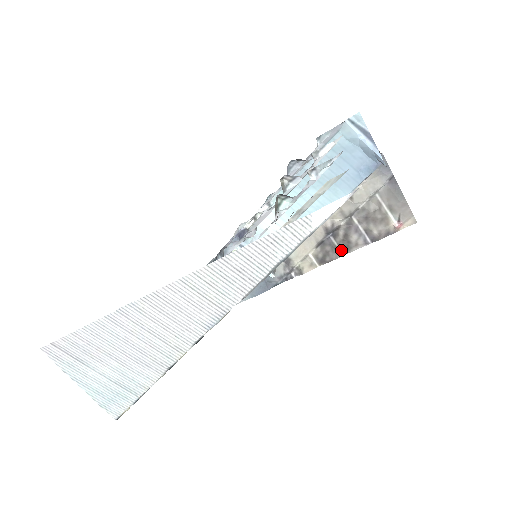
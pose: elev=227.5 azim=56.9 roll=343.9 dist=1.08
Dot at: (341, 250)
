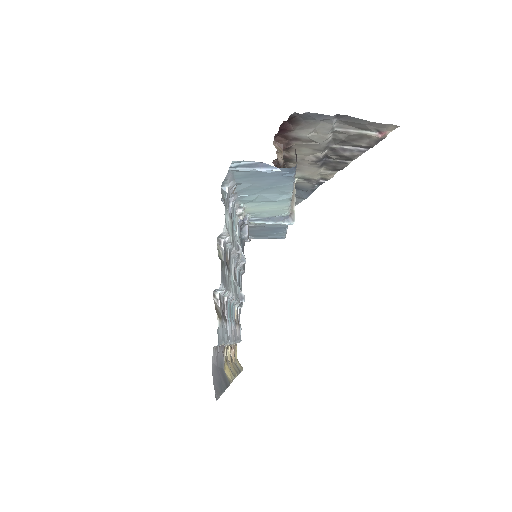
Dot at: (345, 161)
